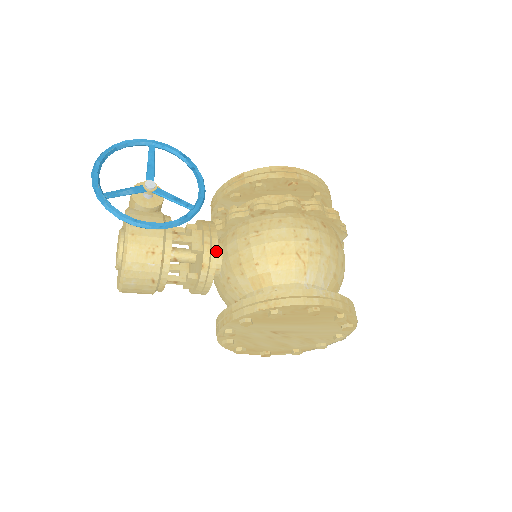
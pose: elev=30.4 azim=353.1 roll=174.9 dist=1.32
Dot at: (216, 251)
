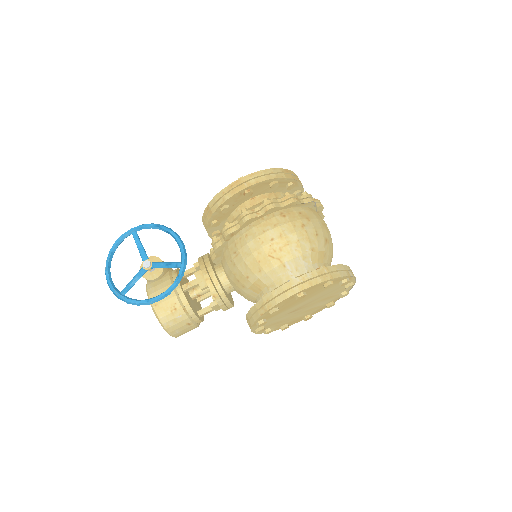
Dot at: (217, 281)
